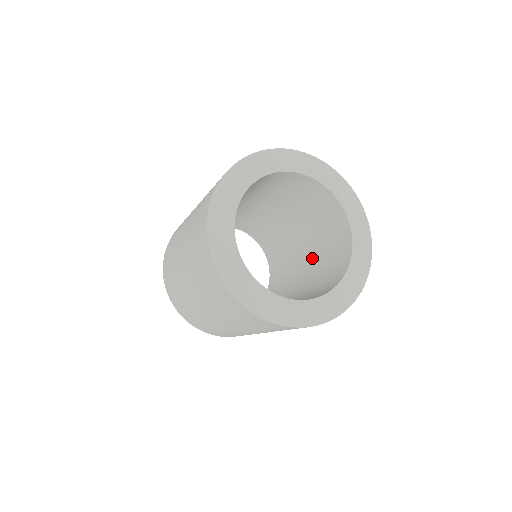
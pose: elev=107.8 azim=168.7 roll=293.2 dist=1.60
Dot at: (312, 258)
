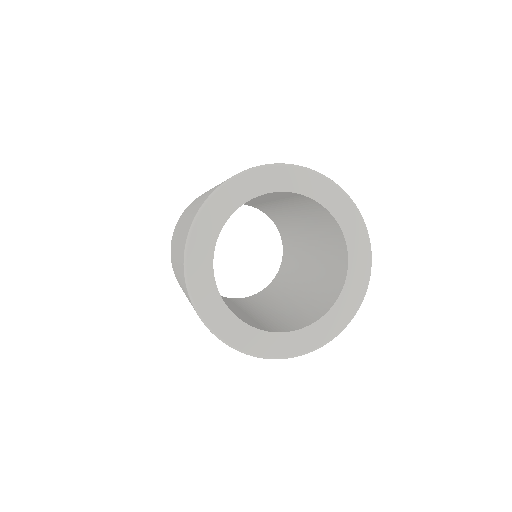
Dot at: (310, 230)
